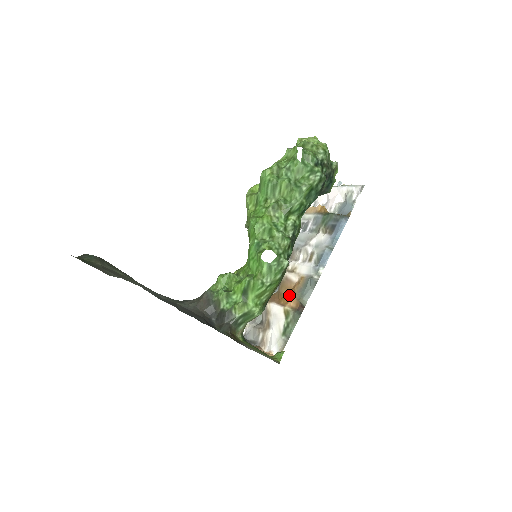
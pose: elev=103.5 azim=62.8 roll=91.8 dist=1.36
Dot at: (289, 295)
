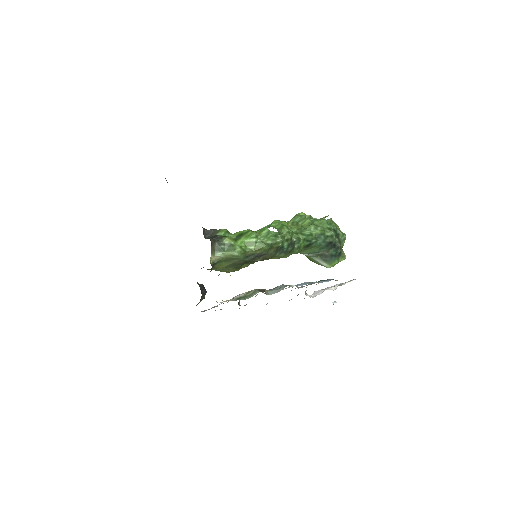
Dot at: occluded
